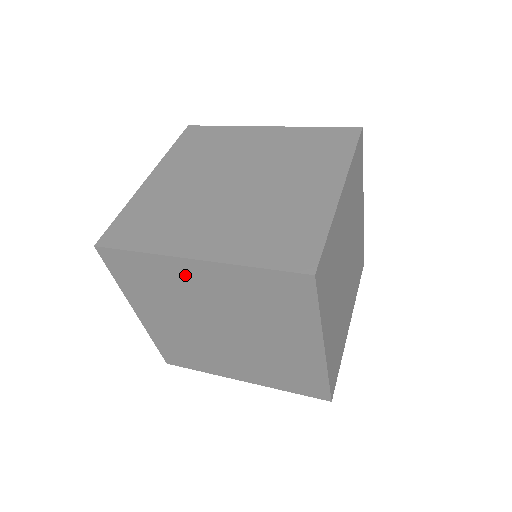
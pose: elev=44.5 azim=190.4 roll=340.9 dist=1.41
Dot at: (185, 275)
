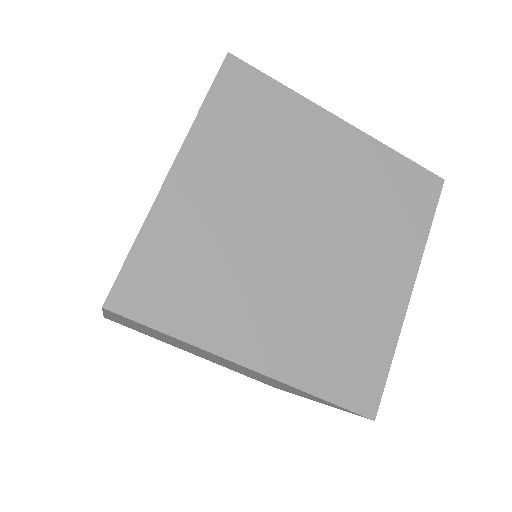
Dot at: occluded
